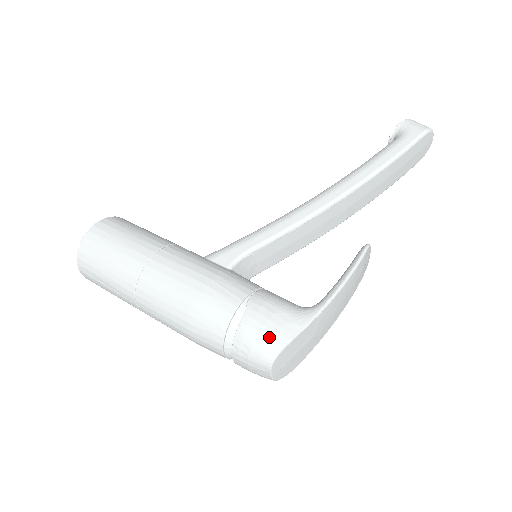
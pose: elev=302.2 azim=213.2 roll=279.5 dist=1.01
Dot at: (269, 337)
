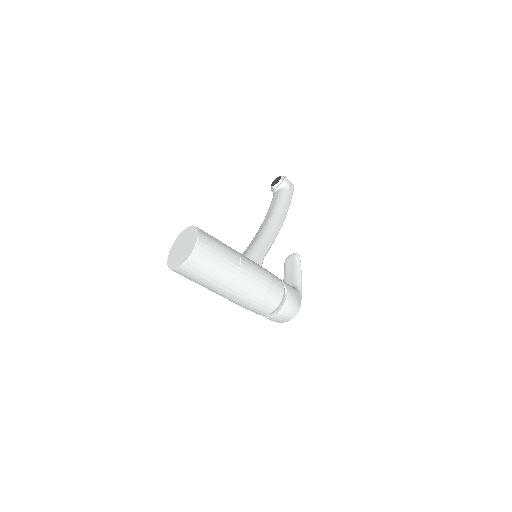
Dot at: (297, 304)
